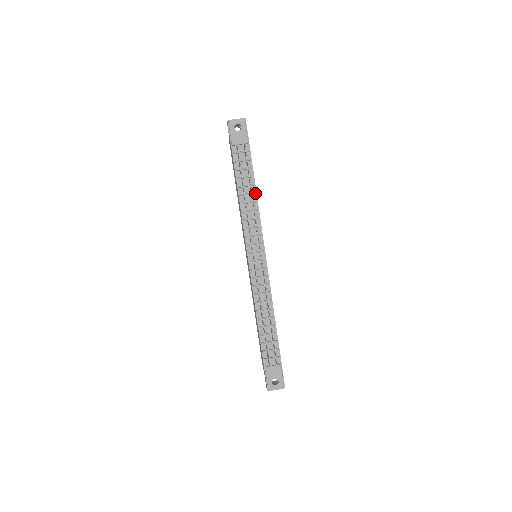
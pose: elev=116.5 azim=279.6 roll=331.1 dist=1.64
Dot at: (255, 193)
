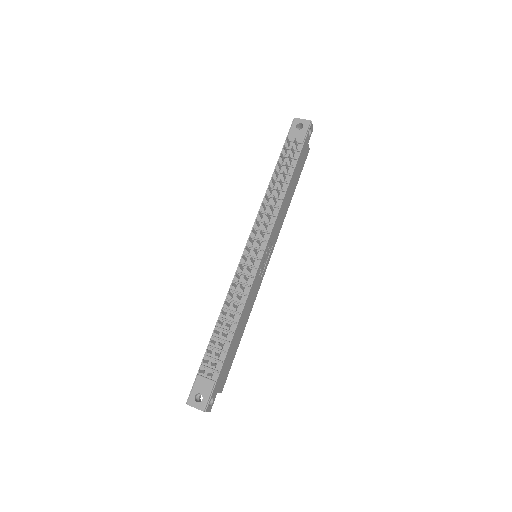
Dot at: (284, 190)
